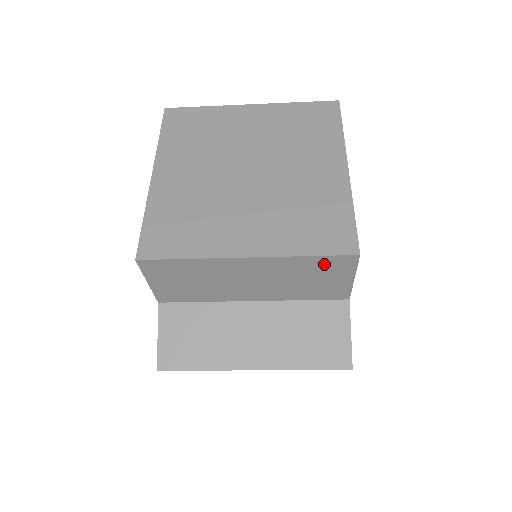
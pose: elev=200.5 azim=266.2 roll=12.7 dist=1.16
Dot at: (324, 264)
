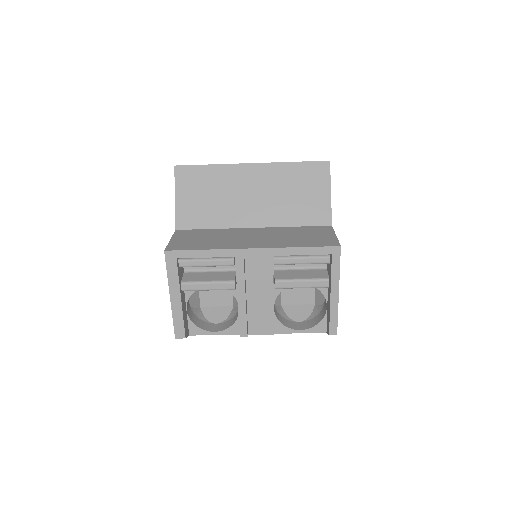
Dot at: (306, 172)
